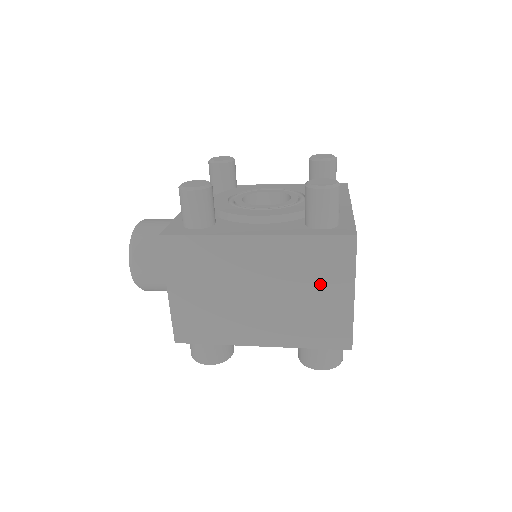
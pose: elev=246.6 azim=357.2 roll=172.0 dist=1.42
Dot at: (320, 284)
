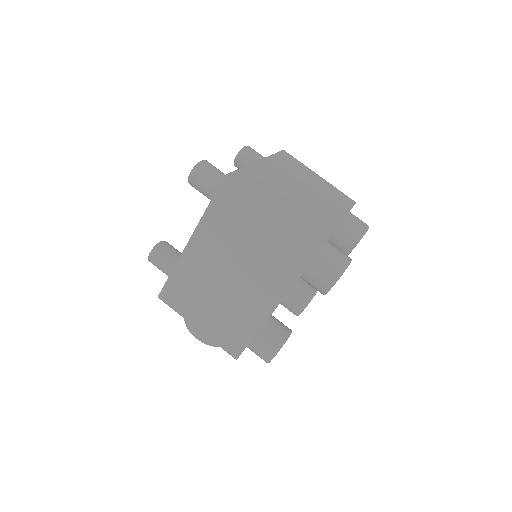
Dot at: (248, 228)
